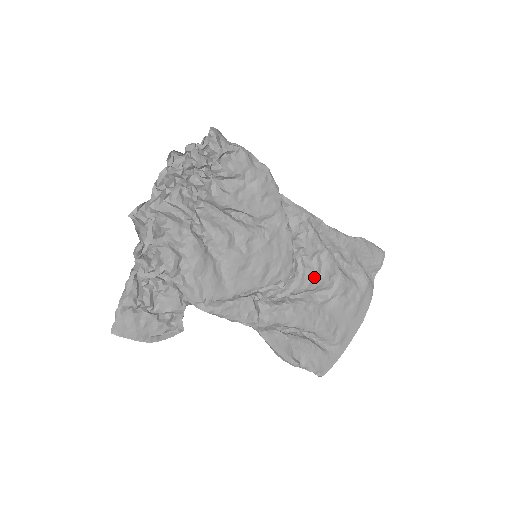
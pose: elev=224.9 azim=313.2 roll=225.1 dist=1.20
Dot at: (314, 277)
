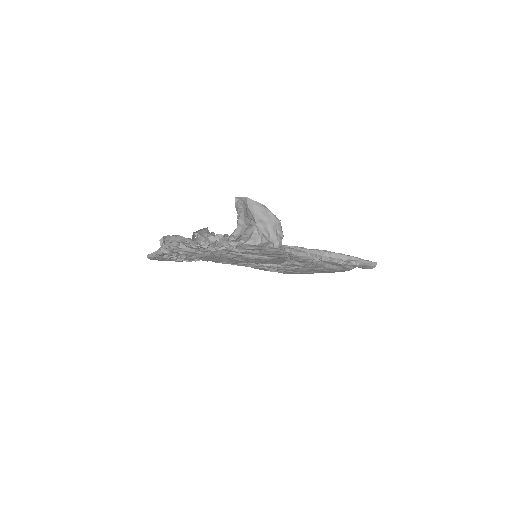
Dot at: (300, 266)
